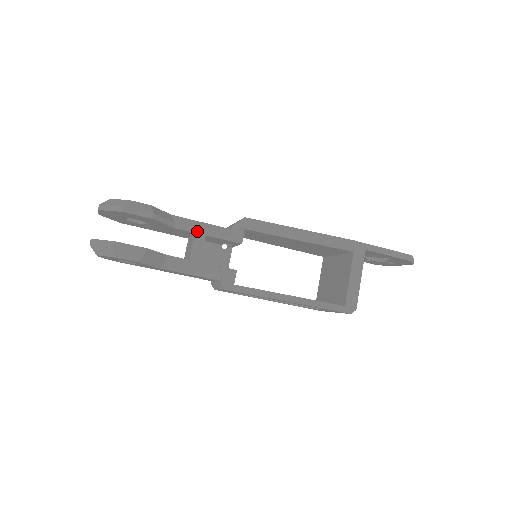
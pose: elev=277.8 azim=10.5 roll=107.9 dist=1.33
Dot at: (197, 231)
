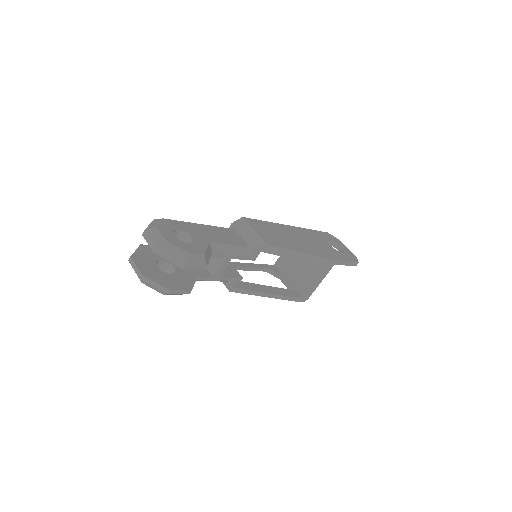
Dot at: (227, 257)
